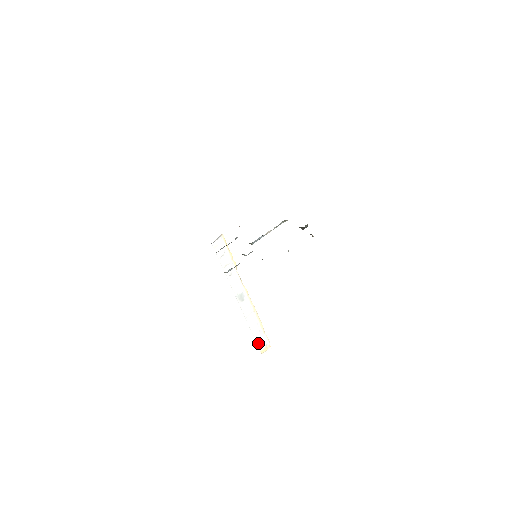
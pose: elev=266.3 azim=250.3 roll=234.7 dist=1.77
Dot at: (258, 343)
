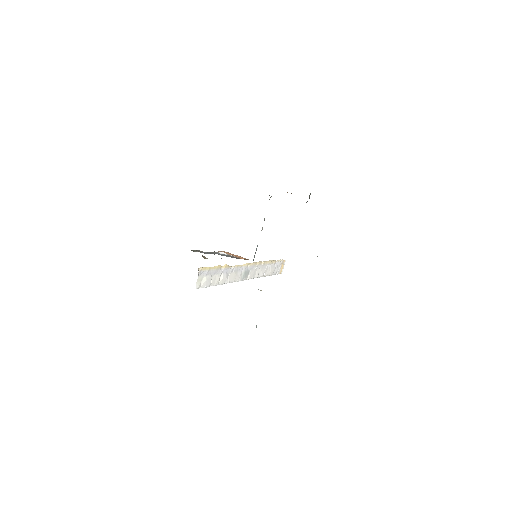
Dot at: (275, 273)
